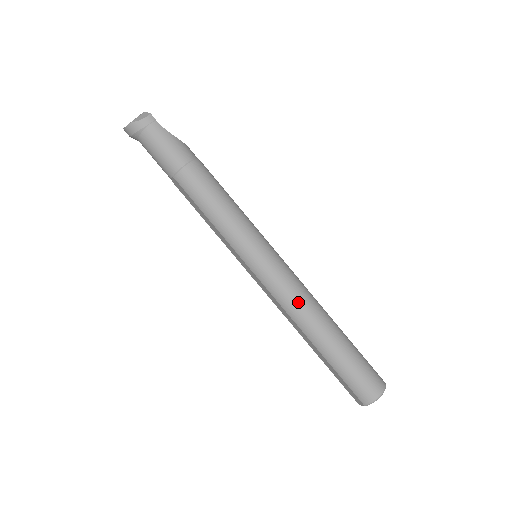
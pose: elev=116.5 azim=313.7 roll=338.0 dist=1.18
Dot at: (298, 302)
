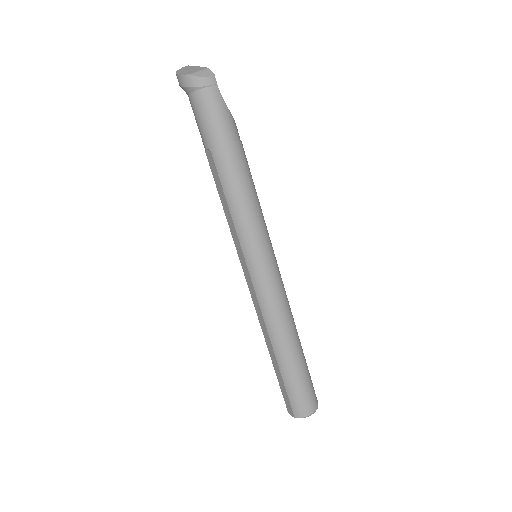
Dot at: (279, 314)
